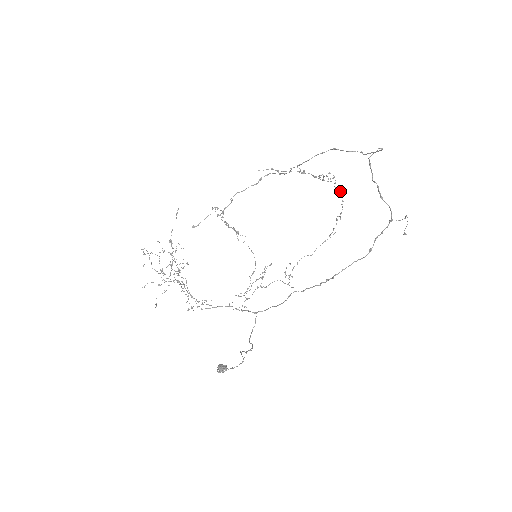
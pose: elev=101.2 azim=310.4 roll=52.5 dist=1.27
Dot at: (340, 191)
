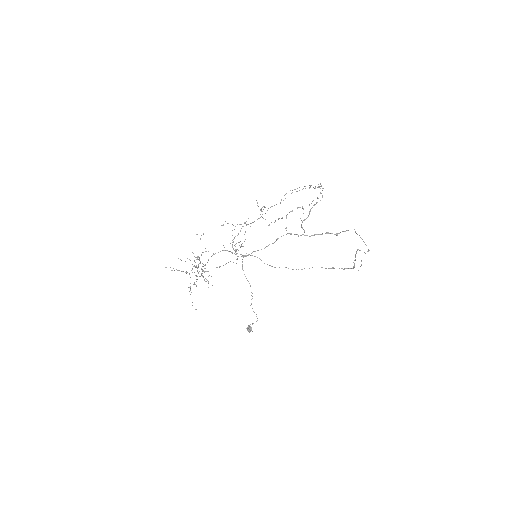
Dot at: occluded
